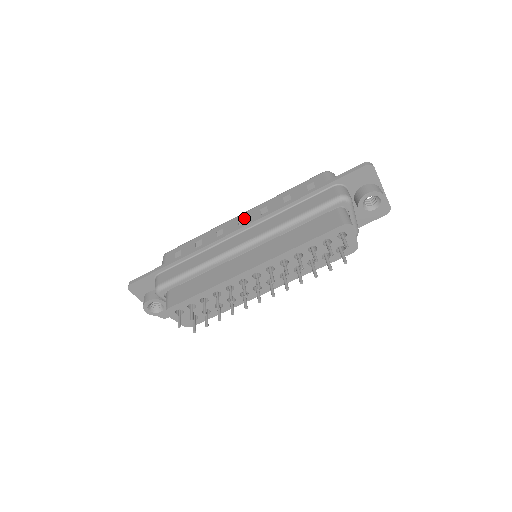
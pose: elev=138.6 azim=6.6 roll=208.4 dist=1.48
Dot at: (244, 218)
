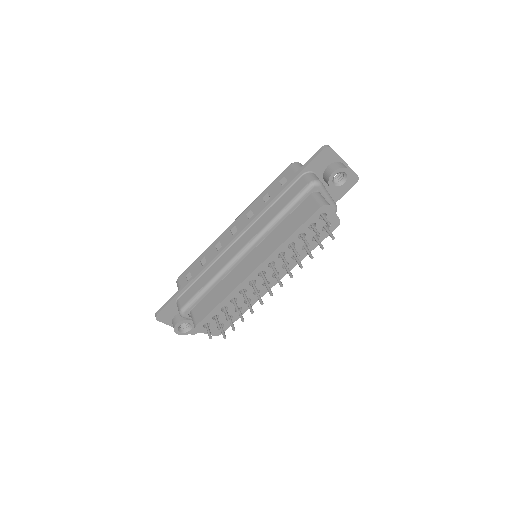
Dot at: (235, 226)
